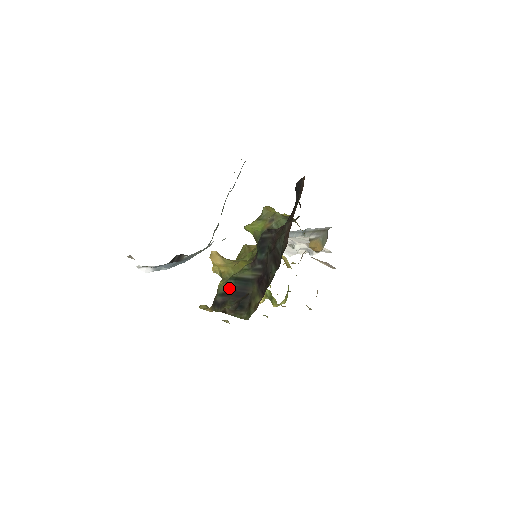
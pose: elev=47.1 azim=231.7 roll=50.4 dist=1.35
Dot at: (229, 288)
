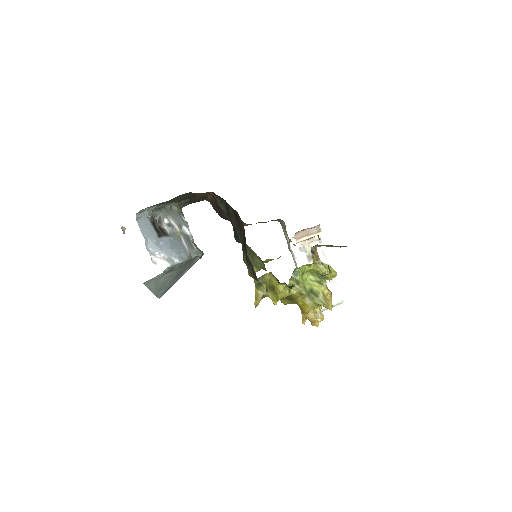
Dot at: (245, 258)
